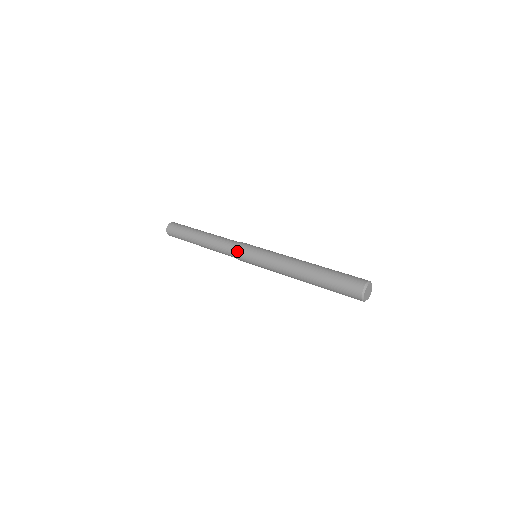
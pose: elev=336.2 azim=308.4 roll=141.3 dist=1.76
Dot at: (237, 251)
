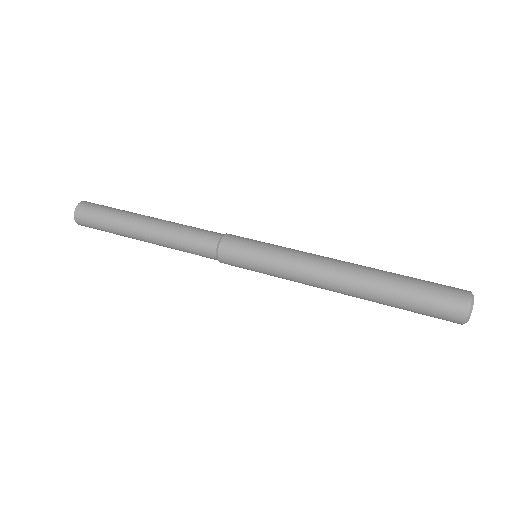
Dot at: (224, 248)
